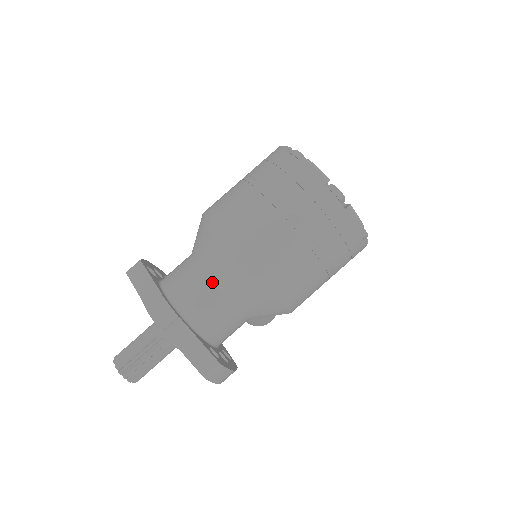
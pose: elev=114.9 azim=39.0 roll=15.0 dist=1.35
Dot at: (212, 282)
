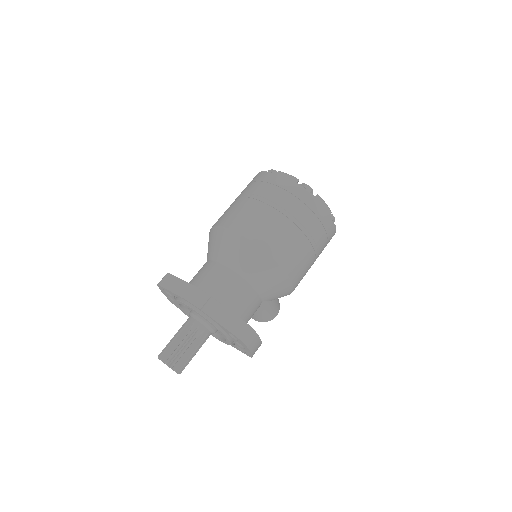
Dot at: (230, 269)
